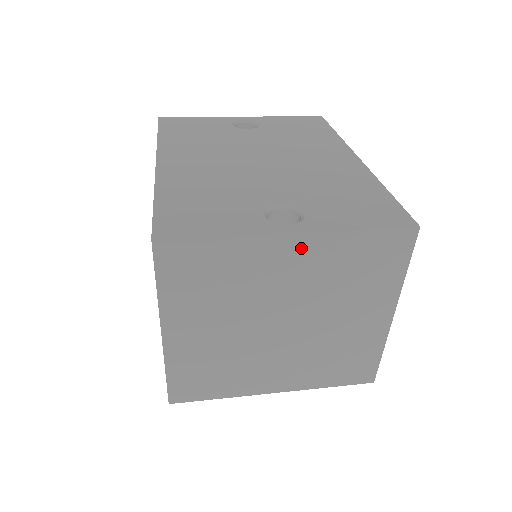
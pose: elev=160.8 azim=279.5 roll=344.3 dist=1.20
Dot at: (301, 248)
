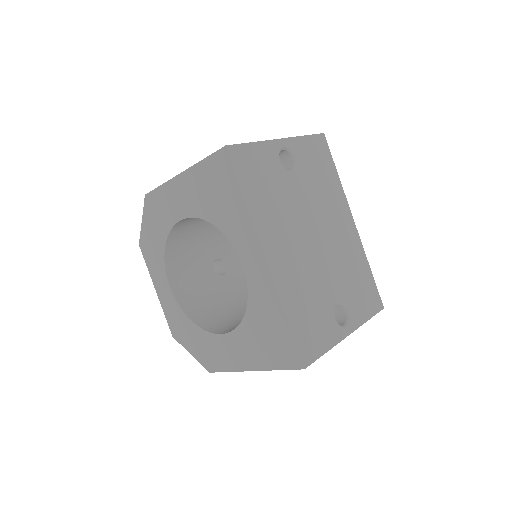
Dot at: occluded
